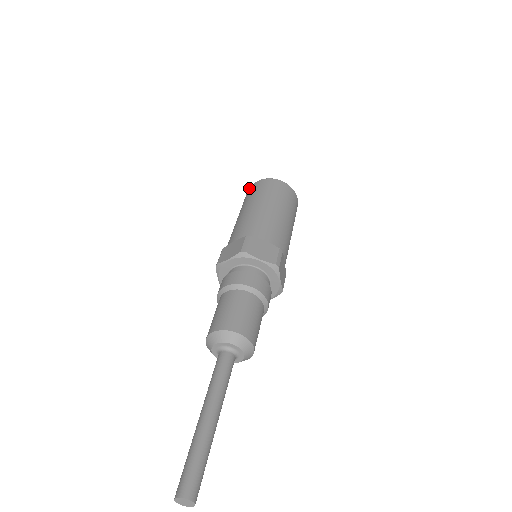
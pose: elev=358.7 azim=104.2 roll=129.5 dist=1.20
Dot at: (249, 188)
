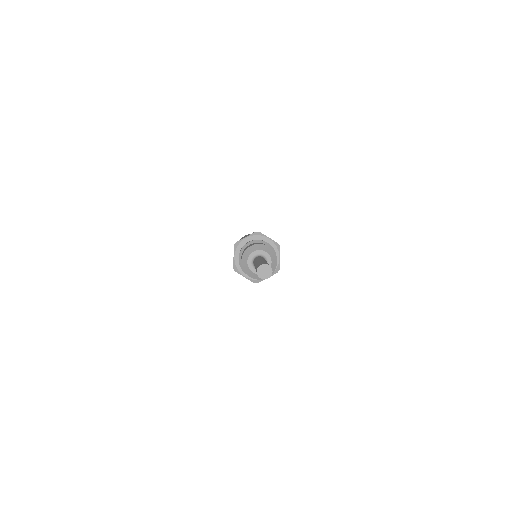
Dot at: occluded
